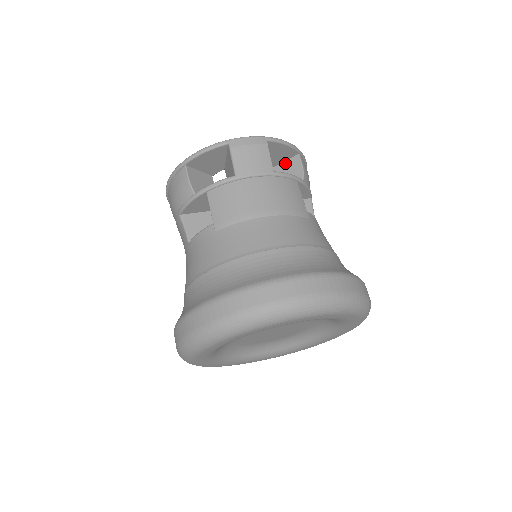
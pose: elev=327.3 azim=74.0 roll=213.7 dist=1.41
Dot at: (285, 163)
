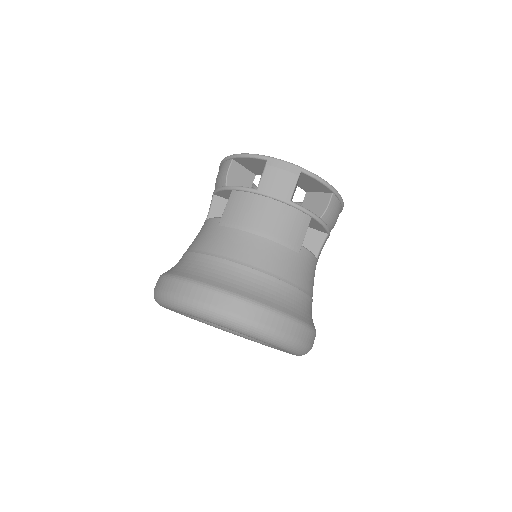
Dot at: (319, 194)
